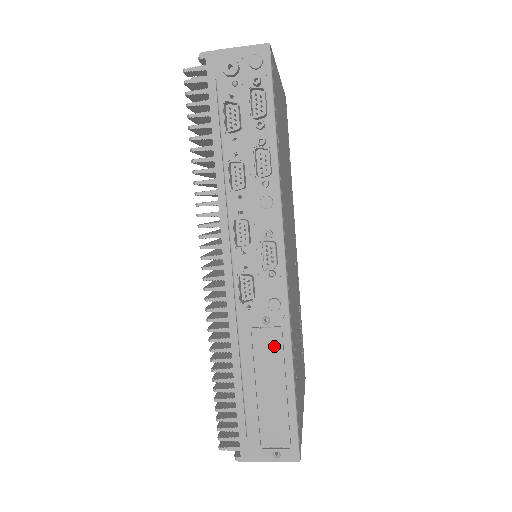
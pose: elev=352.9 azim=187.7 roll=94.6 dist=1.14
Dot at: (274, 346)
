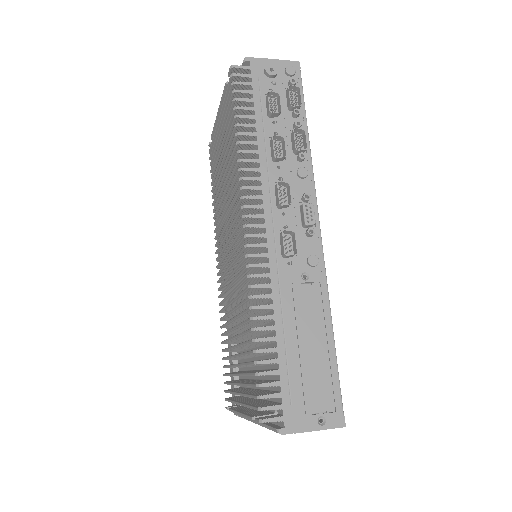
Dot at: (314, 301)
